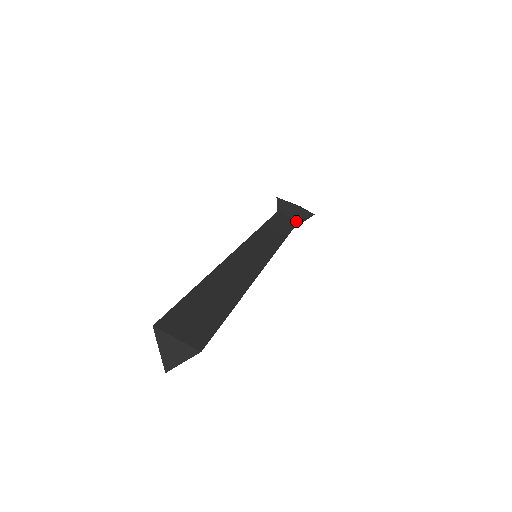
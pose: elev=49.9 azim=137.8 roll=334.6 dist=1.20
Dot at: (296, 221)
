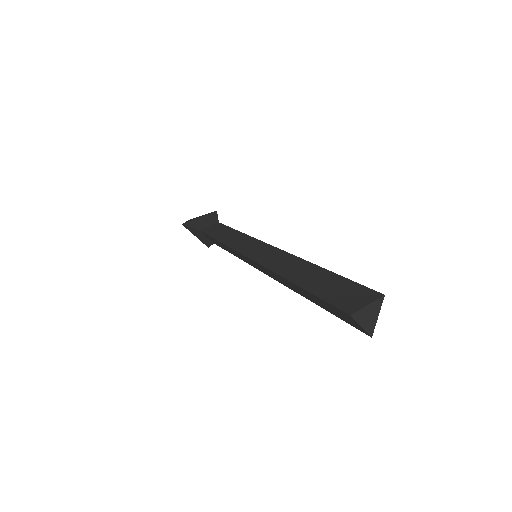
Dot at: (218, 224)
